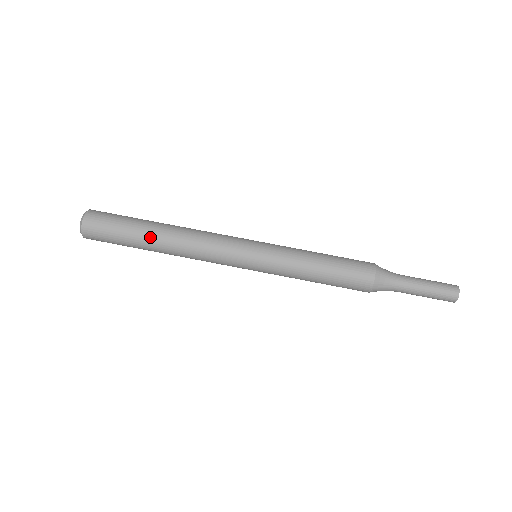
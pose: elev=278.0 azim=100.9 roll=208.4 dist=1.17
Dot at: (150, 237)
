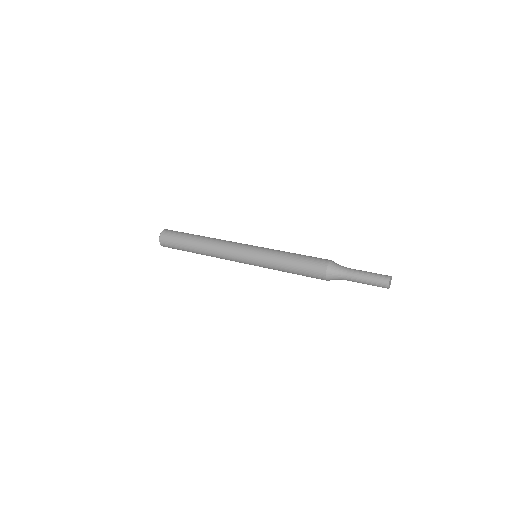
Dot at: (195, 239)
